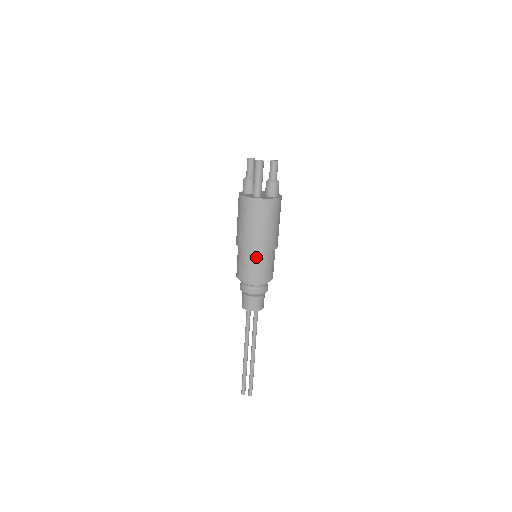
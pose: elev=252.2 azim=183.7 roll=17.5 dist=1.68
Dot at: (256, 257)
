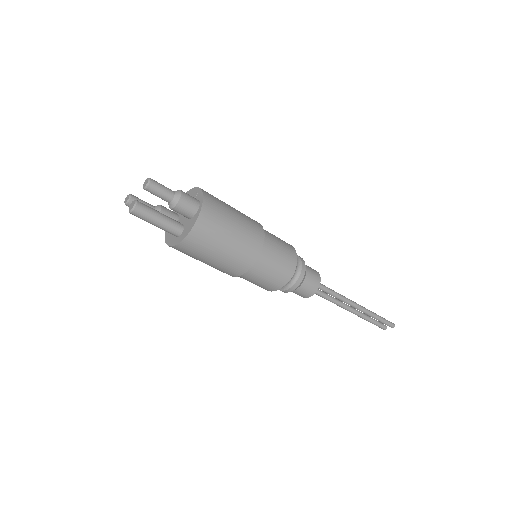
Dot at: (253, 273)
